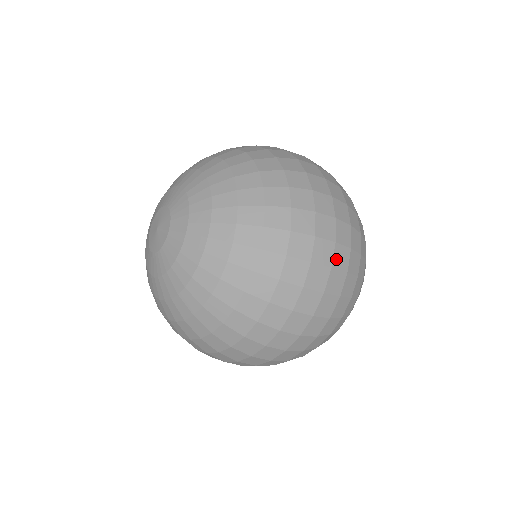
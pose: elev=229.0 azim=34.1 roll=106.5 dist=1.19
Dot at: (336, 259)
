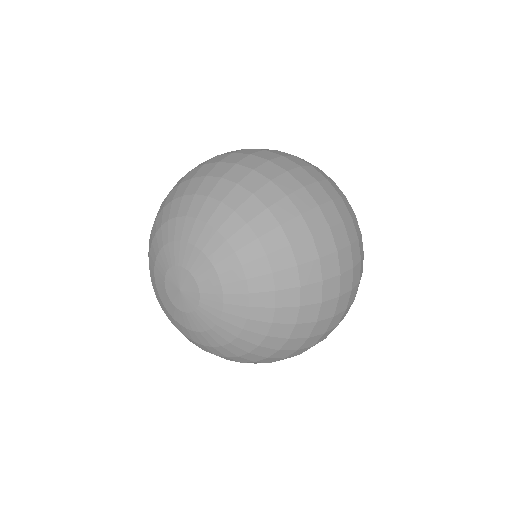
Dot at: (354, 258)
